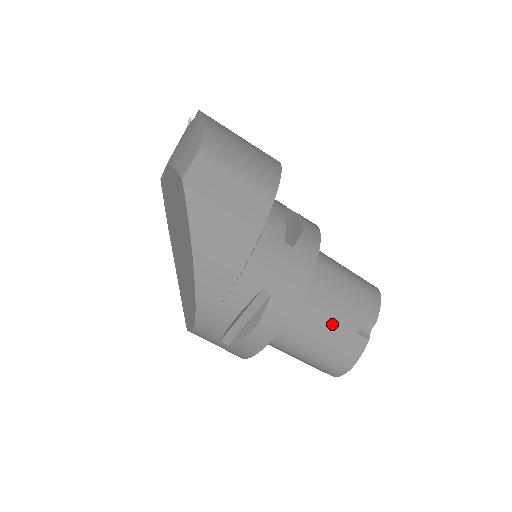
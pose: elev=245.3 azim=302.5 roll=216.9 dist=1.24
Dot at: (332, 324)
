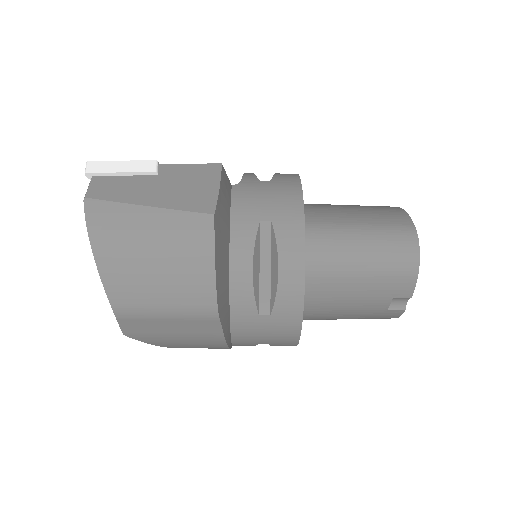
Dot at: (355, 313)
